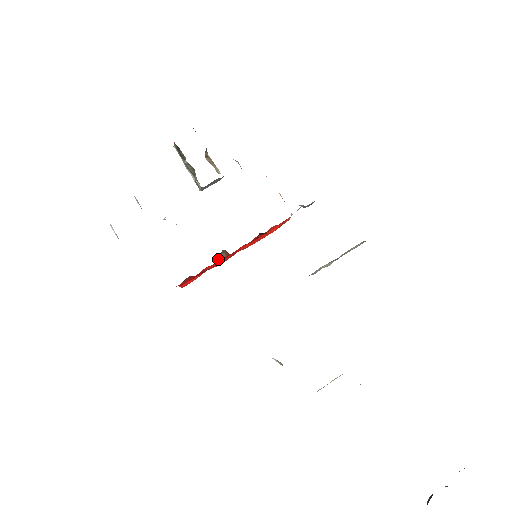
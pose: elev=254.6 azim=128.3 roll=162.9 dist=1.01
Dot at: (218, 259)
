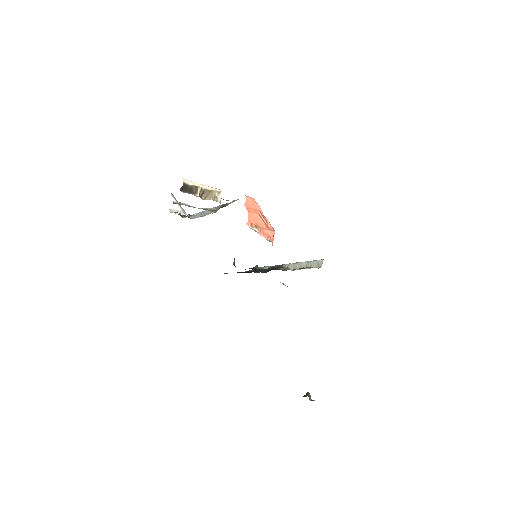
Dot at: occluded
